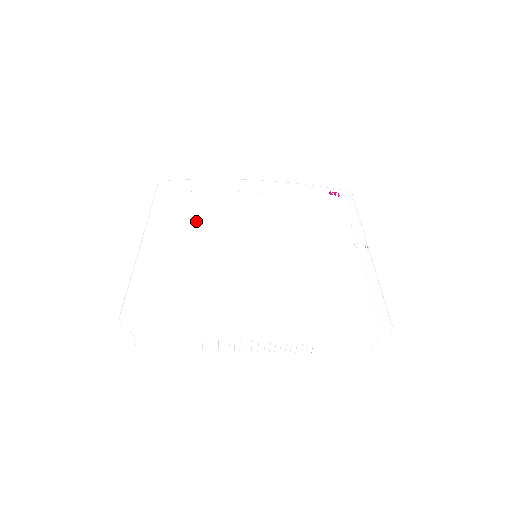
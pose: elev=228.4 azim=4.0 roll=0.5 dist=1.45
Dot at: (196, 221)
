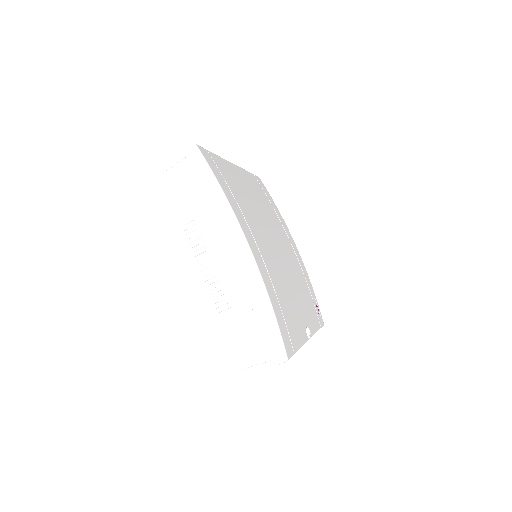
Dot at: (260, 200)
